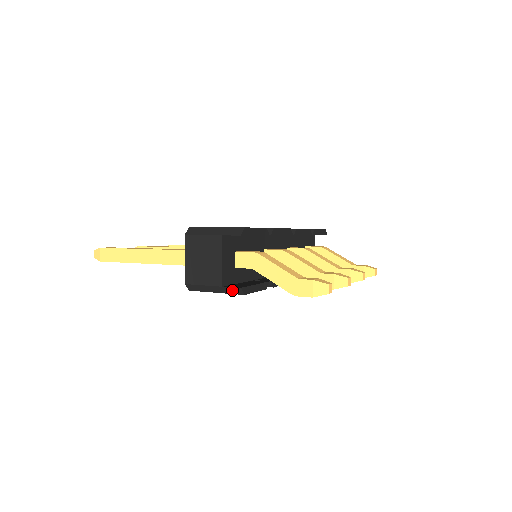
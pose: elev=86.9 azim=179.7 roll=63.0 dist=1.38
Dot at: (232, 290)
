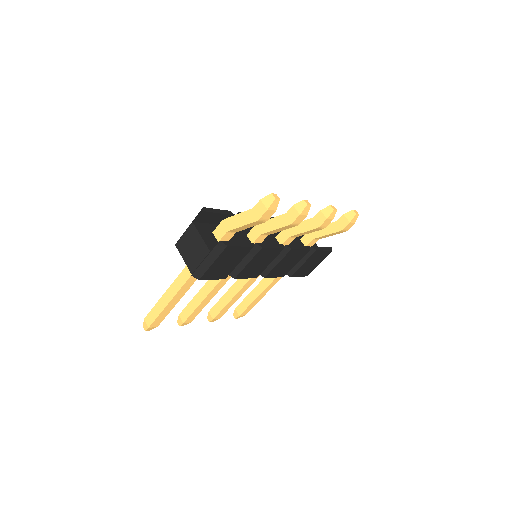
Dot at: (218, 249)
